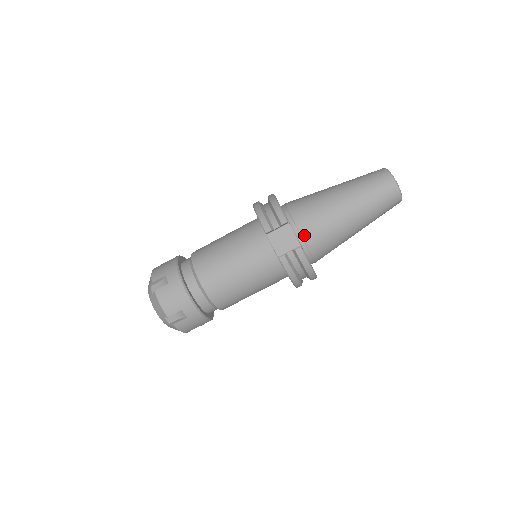
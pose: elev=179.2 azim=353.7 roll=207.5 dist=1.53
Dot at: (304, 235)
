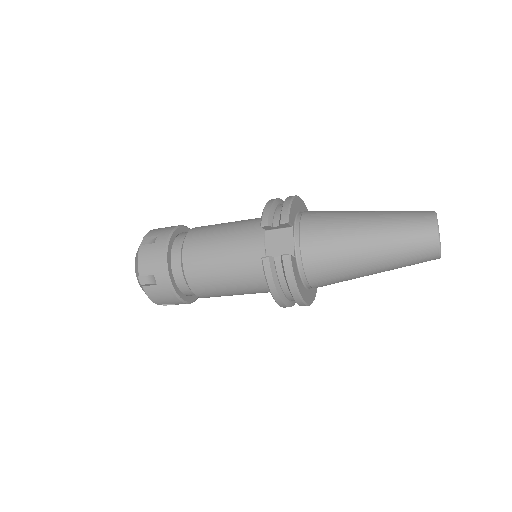
Dot at: (303, 246)
